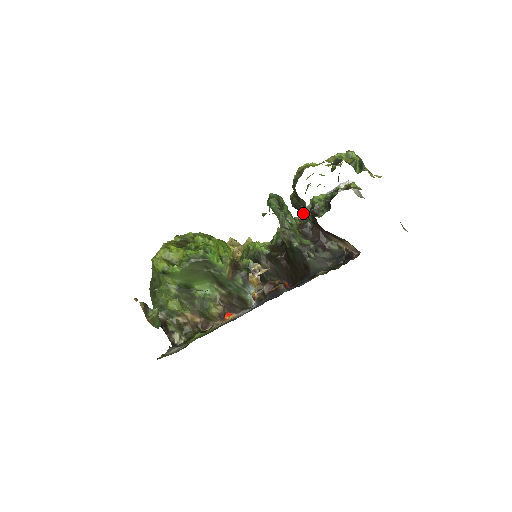
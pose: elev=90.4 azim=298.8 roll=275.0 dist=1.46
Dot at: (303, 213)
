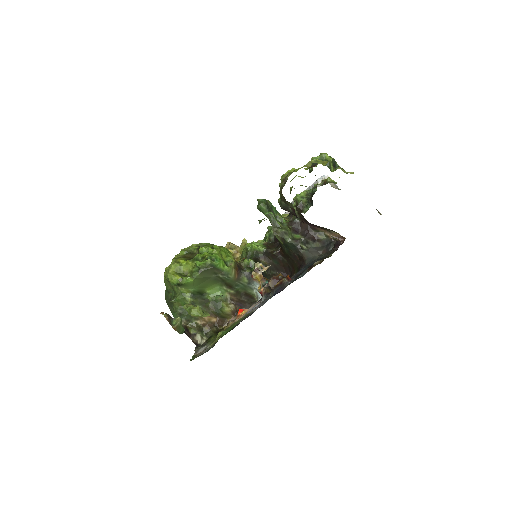
Dot at: (292, 213)
